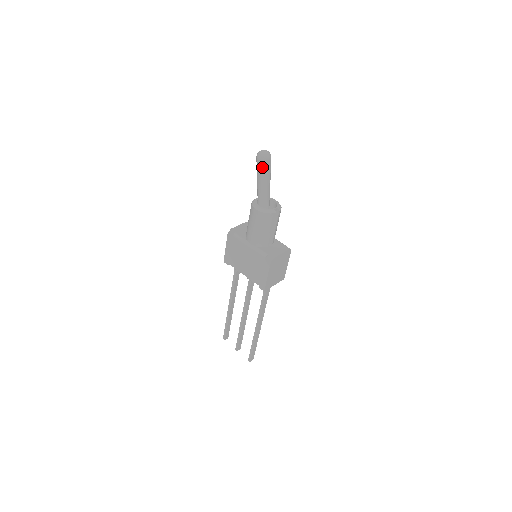
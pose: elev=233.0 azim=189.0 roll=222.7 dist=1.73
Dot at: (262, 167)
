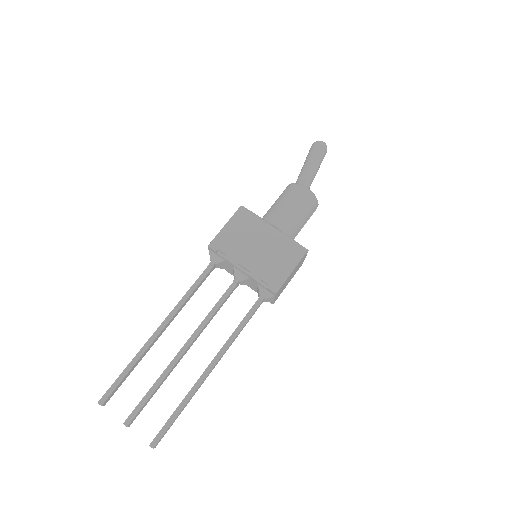
Dot at: (320, 153)
